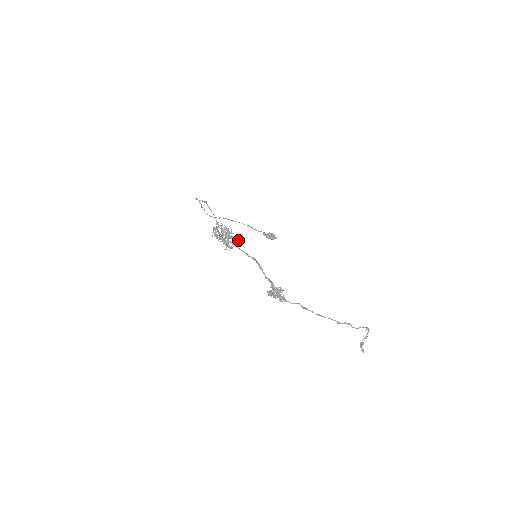
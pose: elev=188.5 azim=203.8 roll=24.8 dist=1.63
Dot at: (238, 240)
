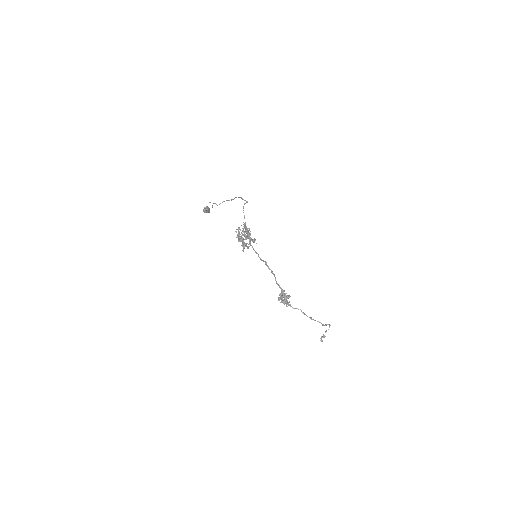
Dot at: occluded
